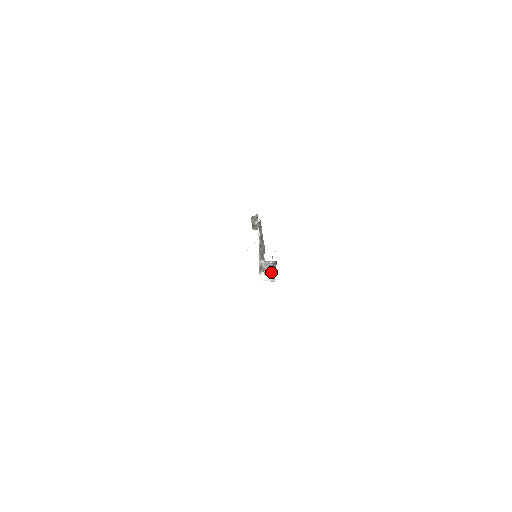
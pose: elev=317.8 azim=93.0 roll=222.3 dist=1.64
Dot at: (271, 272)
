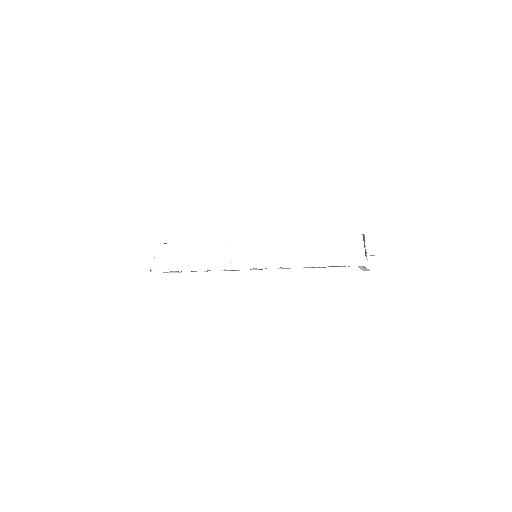
Dot at: occluded
